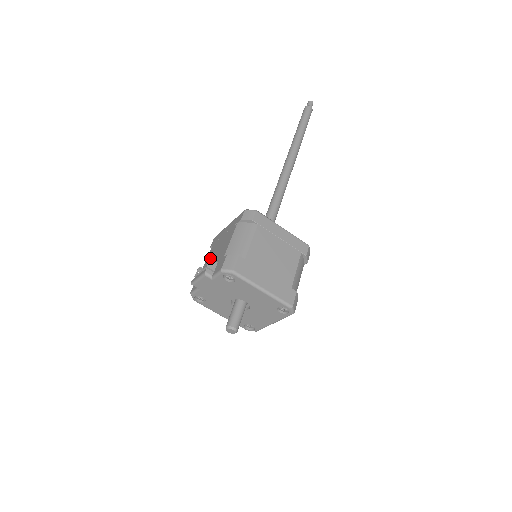
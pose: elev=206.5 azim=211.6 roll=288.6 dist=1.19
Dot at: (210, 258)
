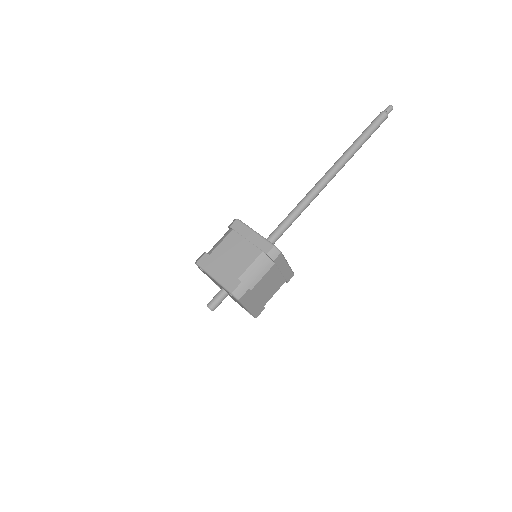
Dot at: occluded
